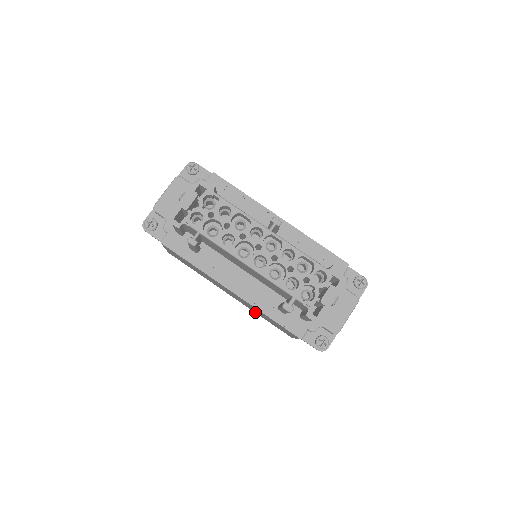
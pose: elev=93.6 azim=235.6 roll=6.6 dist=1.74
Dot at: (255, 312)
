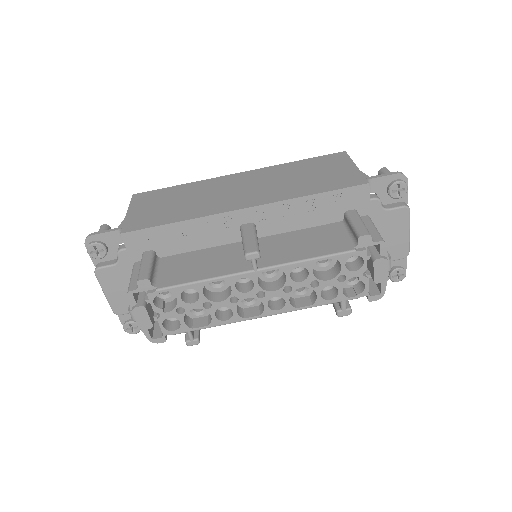
Dot at: occluded
